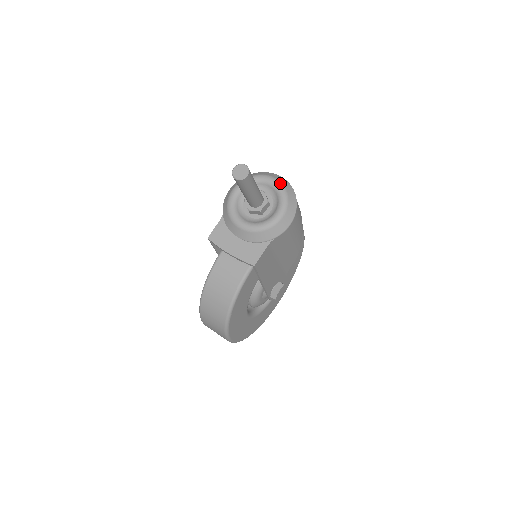
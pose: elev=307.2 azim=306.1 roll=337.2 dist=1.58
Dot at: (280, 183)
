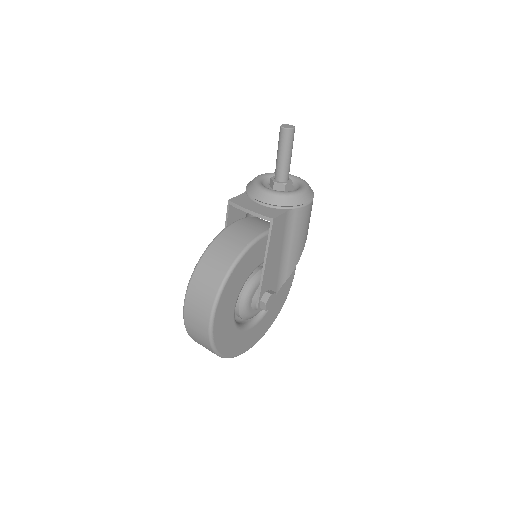
Dot at: occluded
